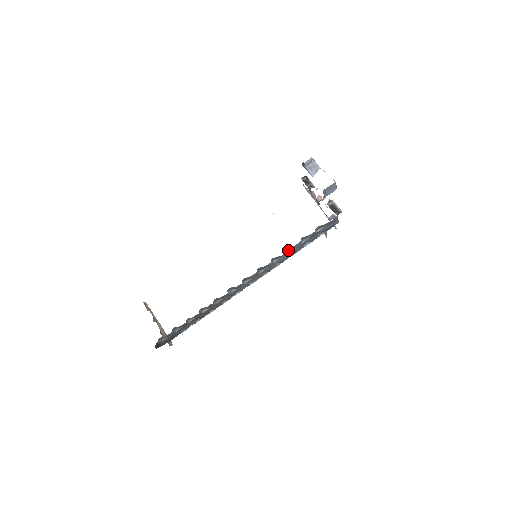
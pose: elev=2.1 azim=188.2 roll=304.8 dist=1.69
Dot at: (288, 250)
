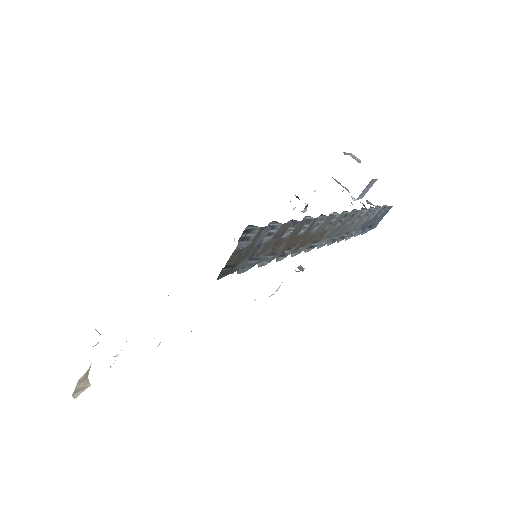
Dot at: occluded
